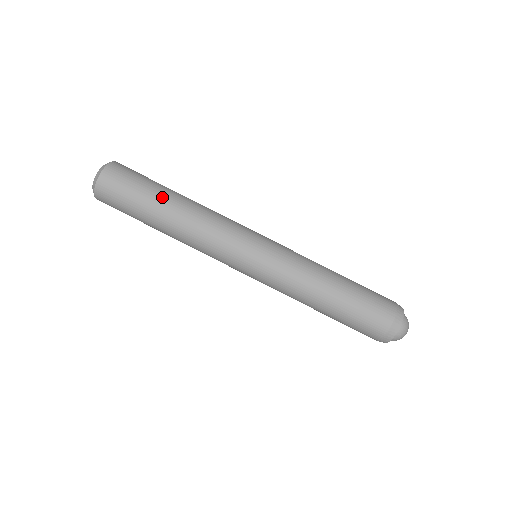
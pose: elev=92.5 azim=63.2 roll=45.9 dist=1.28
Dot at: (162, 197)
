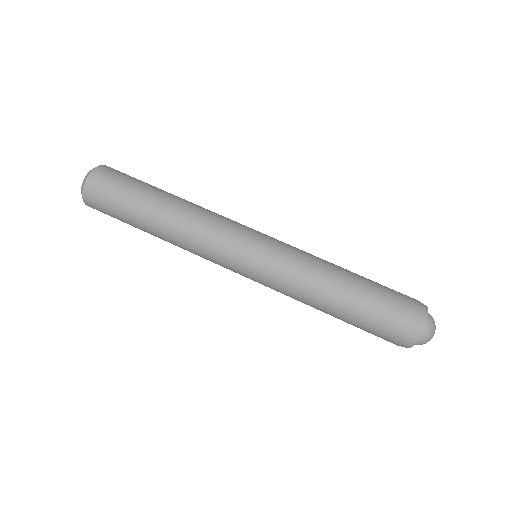
Dot at: (155, 193)
